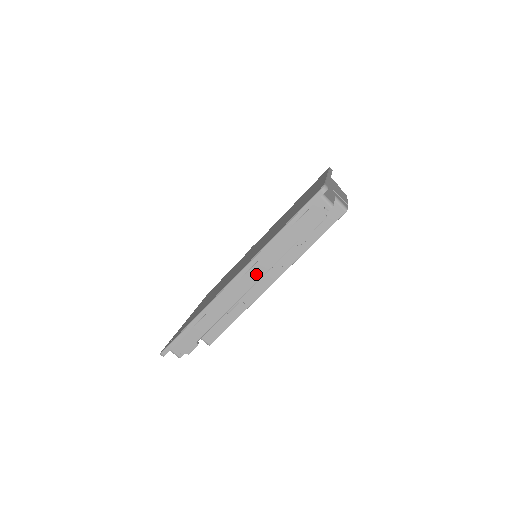
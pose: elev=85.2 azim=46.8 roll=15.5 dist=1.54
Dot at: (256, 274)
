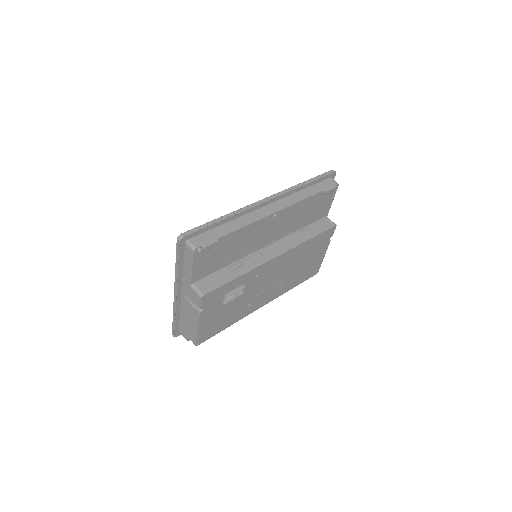
Dot at: (282, 205)
